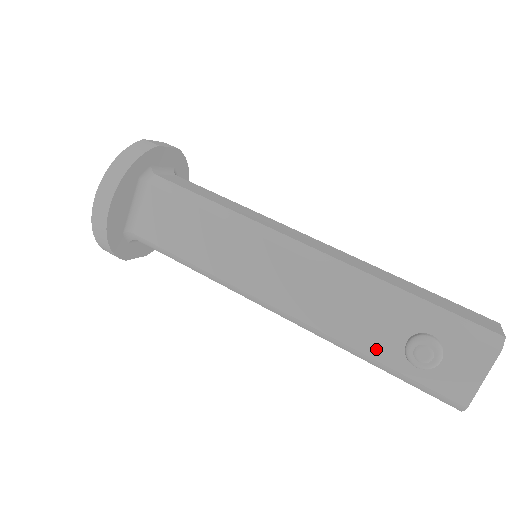
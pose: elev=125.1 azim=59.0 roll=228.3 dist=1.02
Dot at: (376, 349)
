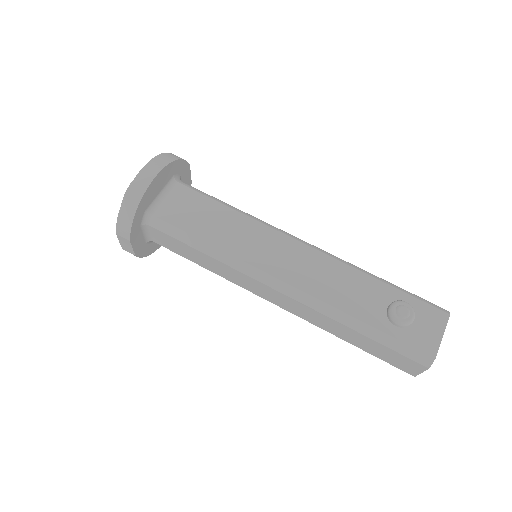
Dot at: (365, 314)
